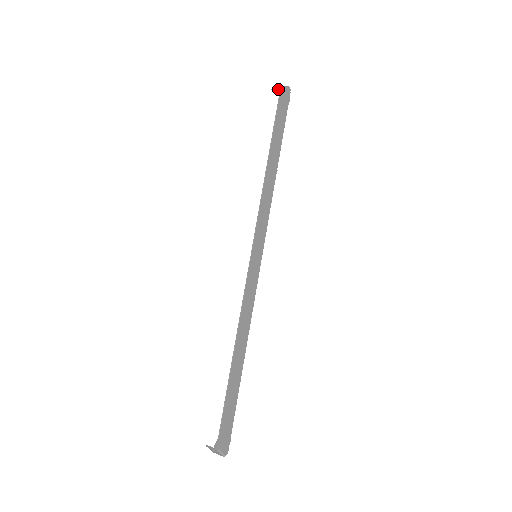
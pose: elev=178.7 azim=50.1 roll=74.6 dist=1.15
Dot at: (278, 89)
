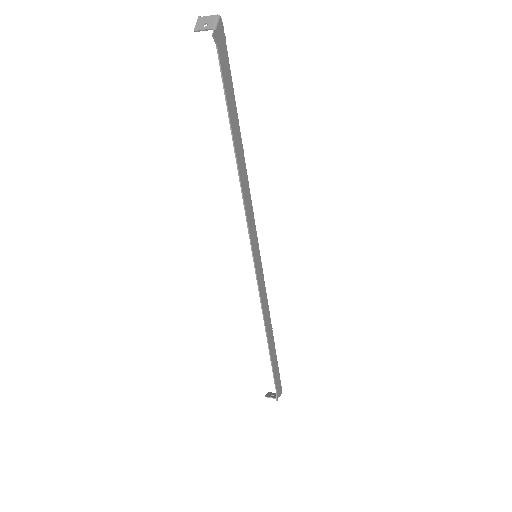
Dot at: (201, 22)
